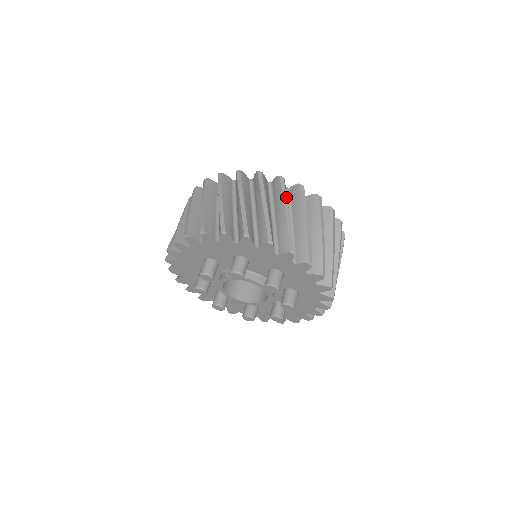
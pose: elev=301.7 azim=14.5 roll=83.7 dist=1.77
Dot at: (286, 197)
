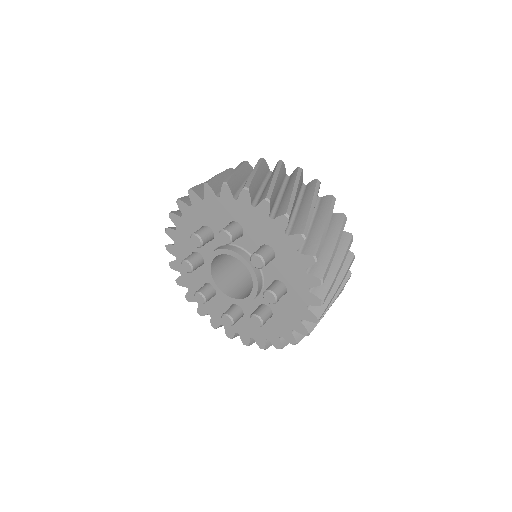
Dot at: (299, 180)
